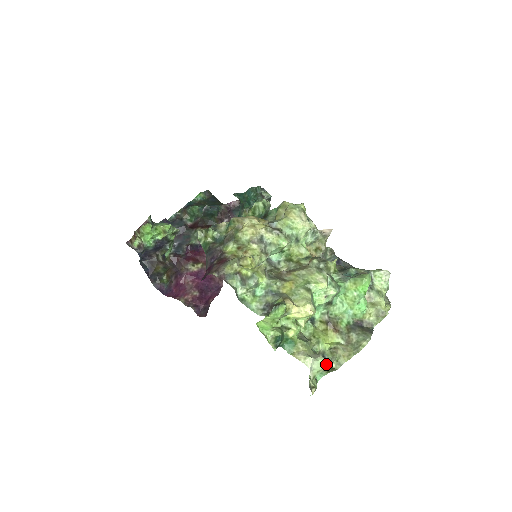
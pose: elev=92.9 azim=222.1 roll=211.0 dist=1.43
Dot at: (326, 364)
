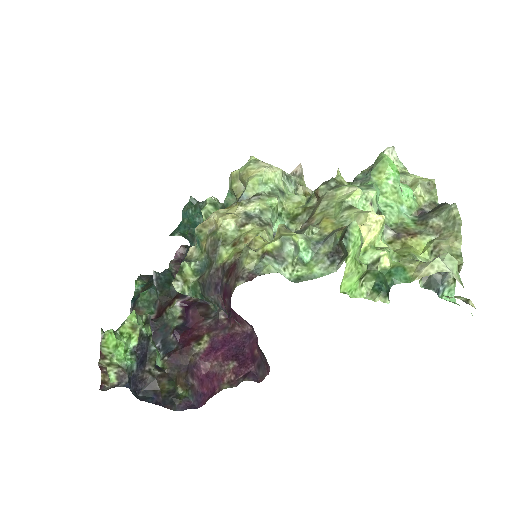
Dot at: (445, 274)
